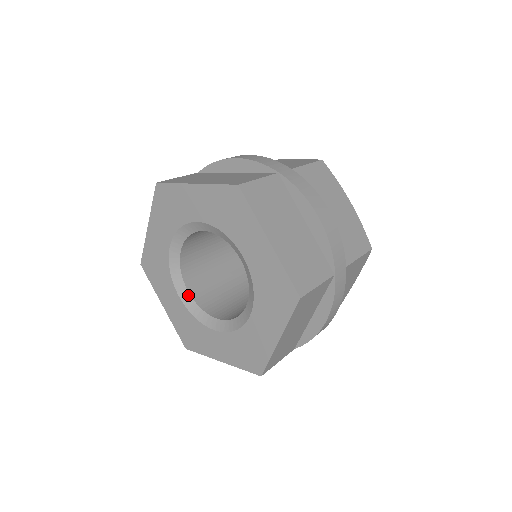
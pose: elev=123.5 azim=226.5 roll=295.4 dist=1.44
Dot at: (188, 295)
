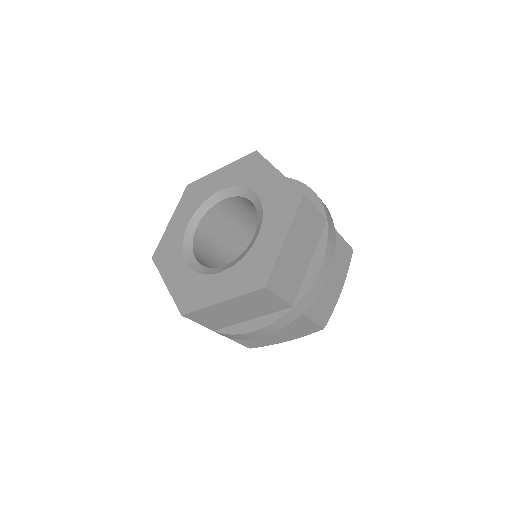
Dot at: (195, 261)
